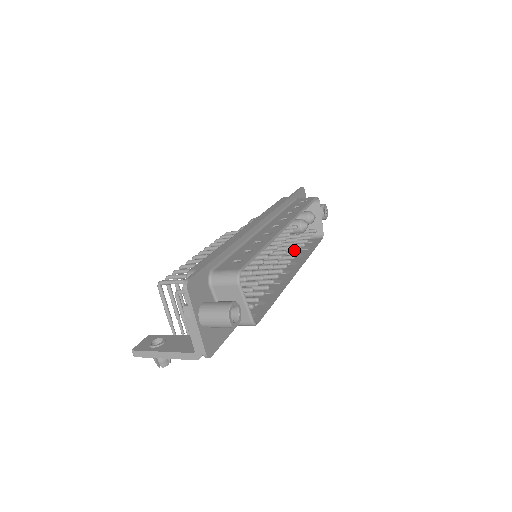
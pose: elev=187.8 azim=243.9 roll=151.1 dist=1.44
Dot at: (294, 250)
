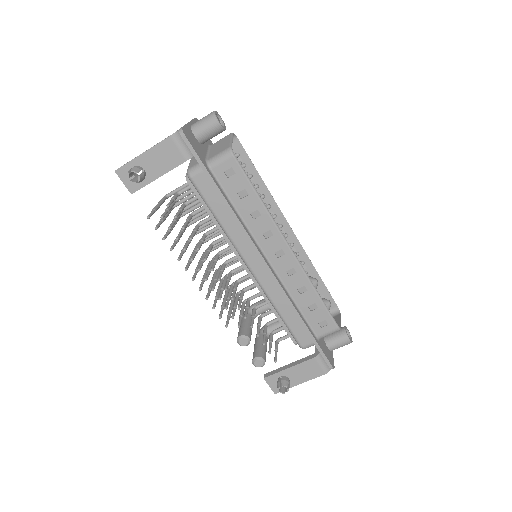
Dot at: occluded
